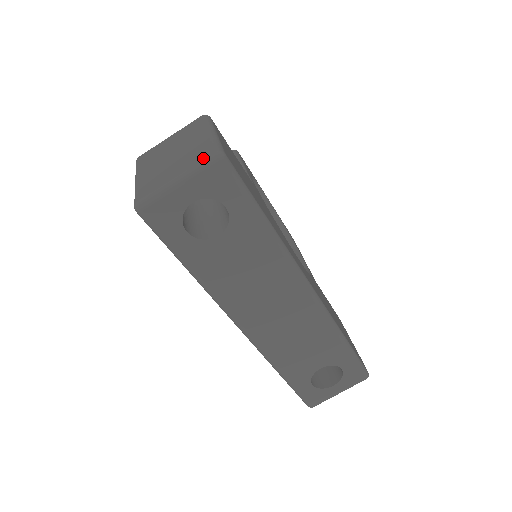
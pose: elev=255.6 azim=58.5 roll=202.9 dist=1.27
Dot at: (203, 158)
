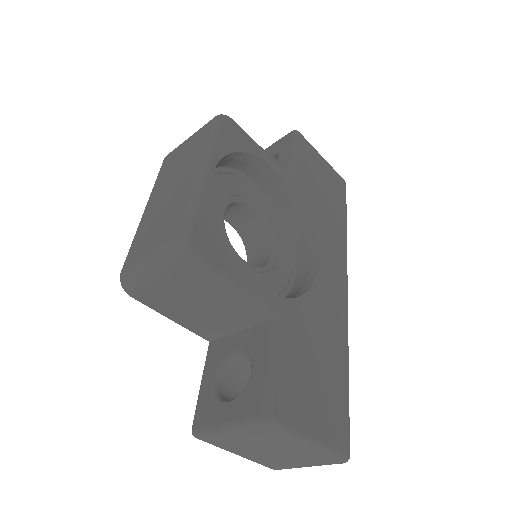
Dot at: (331, 464)
